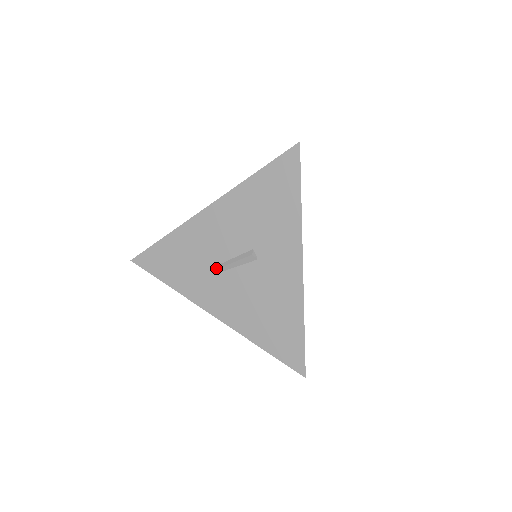
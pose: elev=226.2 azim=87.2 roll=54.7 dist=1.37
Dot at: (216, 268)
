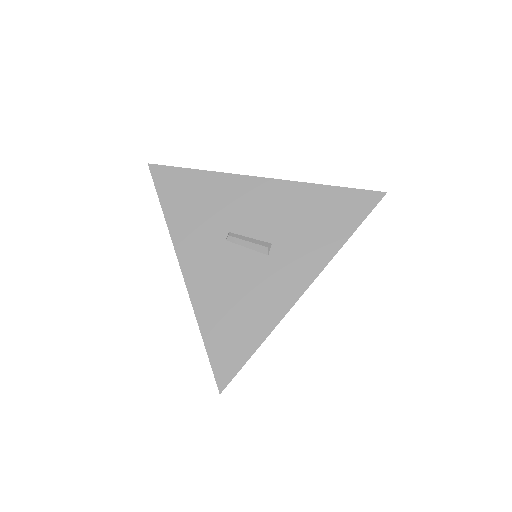
Dot at: (223, 233)
